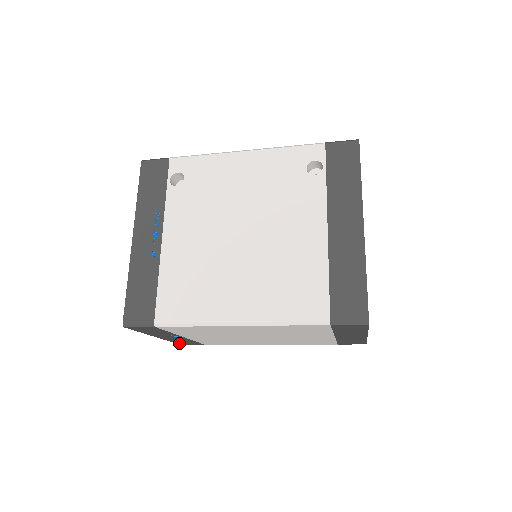
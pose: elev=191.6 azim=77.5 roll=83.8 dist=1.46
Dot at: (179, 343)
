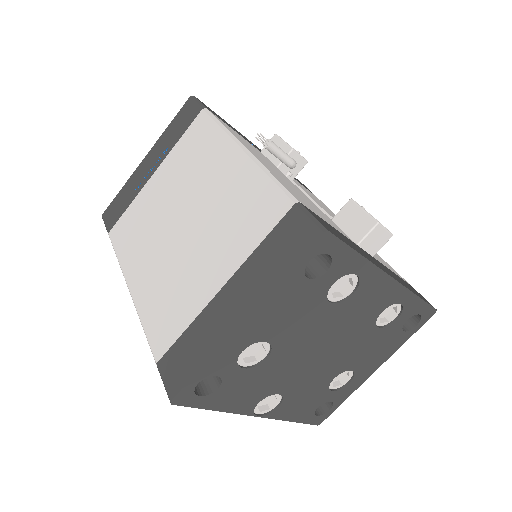
Dot at: occluded
